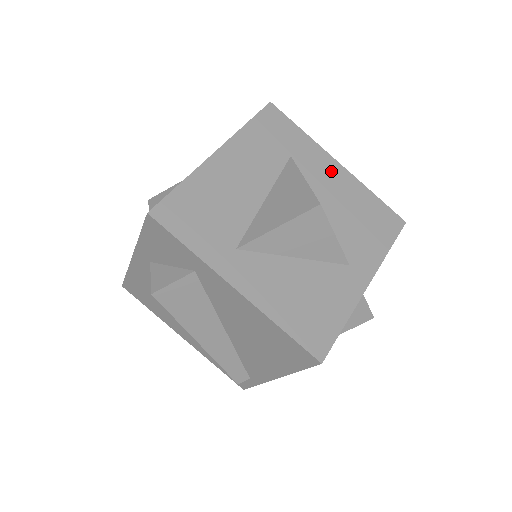
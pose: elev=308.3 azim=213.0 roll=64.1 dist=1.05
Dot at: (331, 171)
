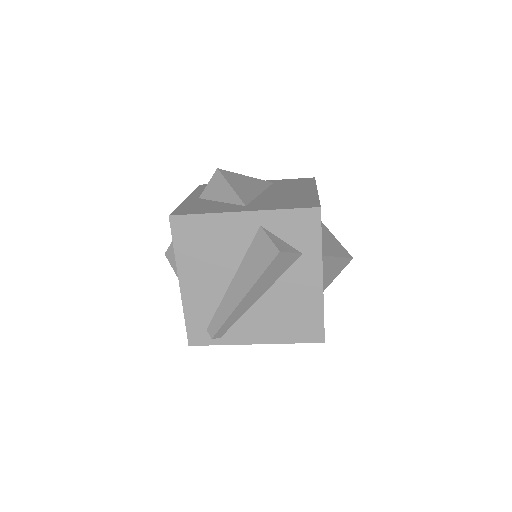
Dot at: occluded
